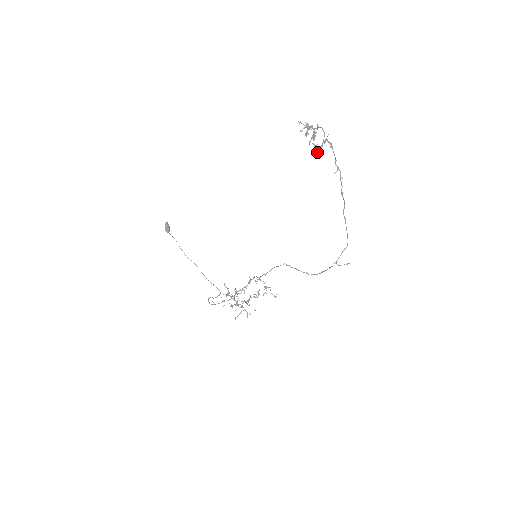
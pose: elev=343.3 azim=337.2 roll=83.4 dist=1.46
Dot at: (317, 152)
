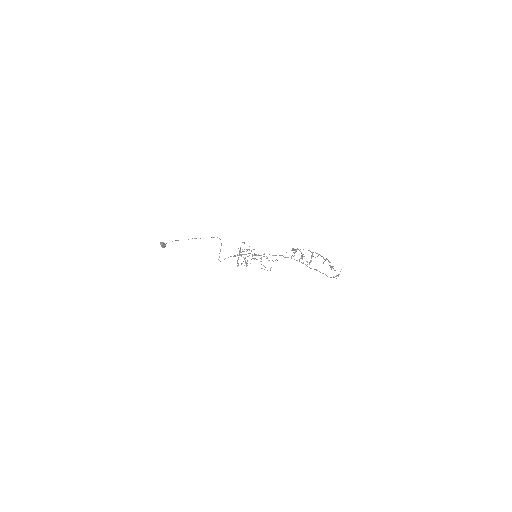
Dot at: occluded
